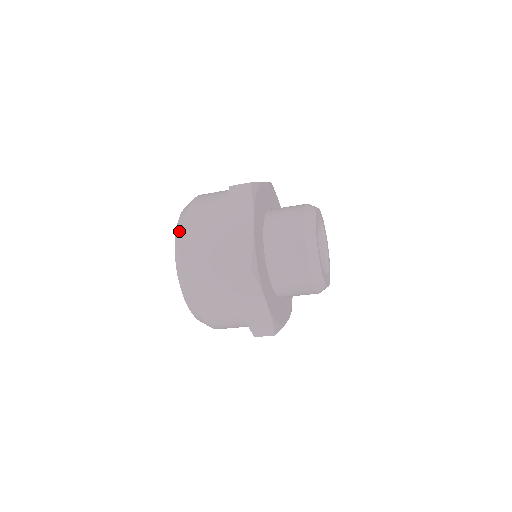
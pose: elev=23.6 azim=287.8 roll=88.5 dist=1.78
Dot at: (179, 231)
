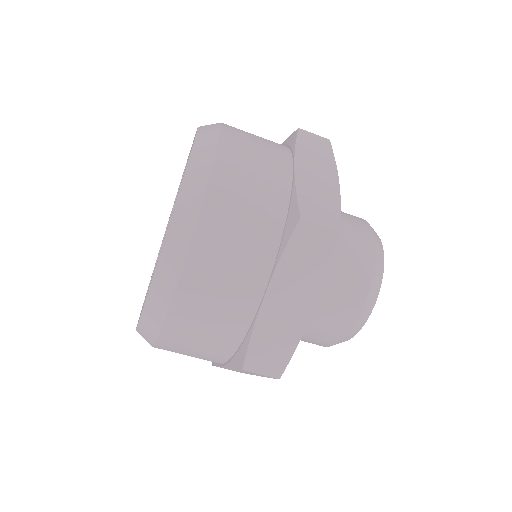
Dot at: occluded
